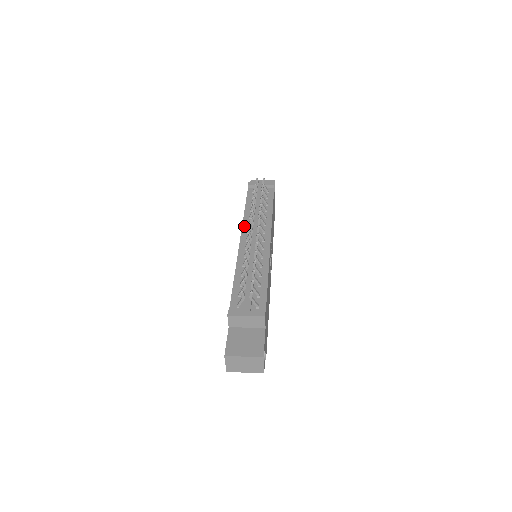
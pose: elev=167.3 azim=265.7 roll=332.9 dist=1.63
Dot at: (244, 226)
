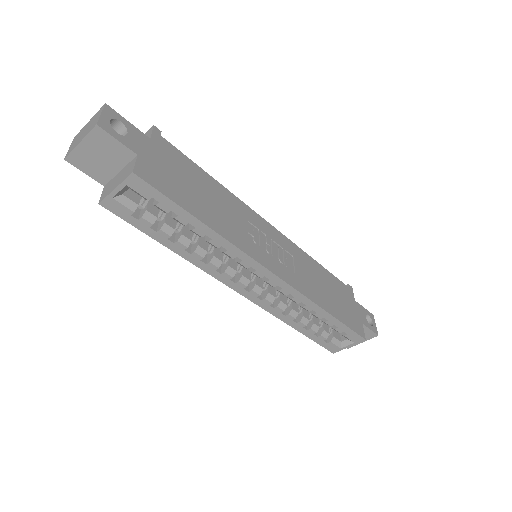
Dot at: occluded
